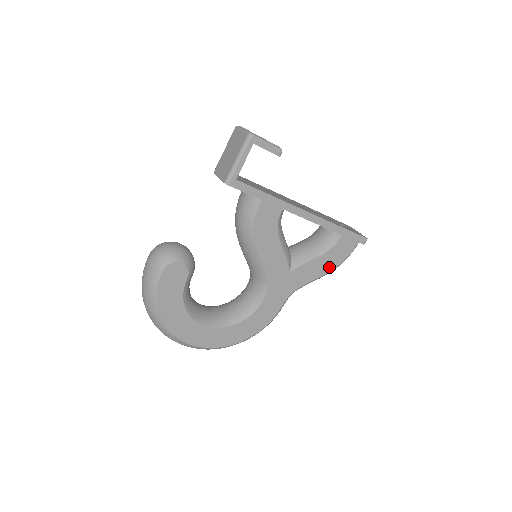
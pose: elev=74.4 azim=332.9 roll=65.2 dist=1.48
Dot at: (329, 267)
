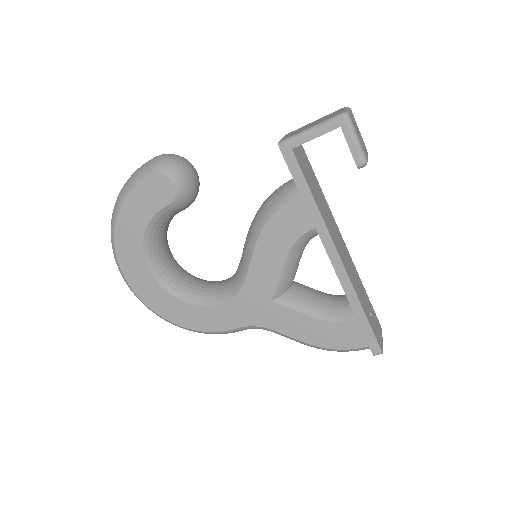
Dot at: (316, 339)
